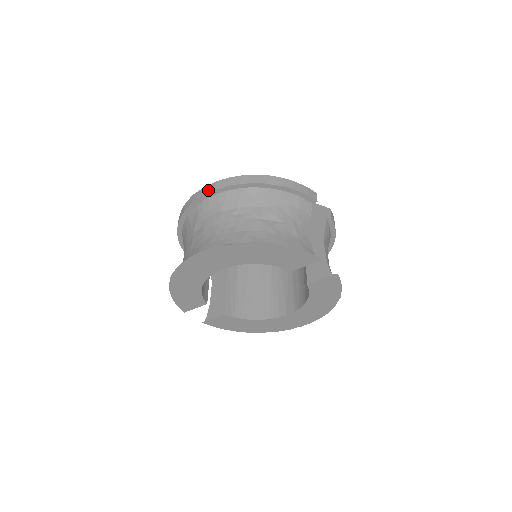
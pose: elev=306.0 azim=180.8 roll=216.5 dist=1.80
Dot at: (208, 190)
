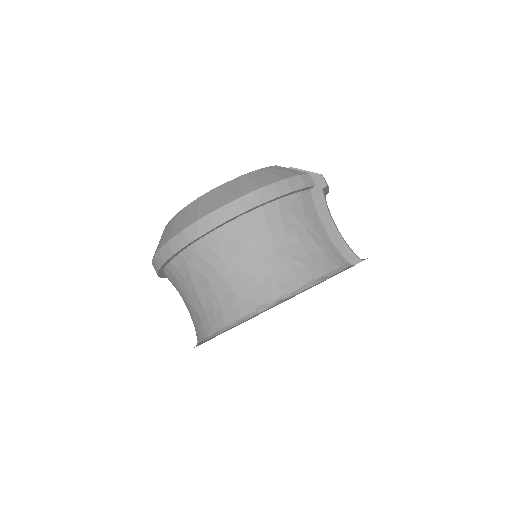
Dot at: (190, 237)
